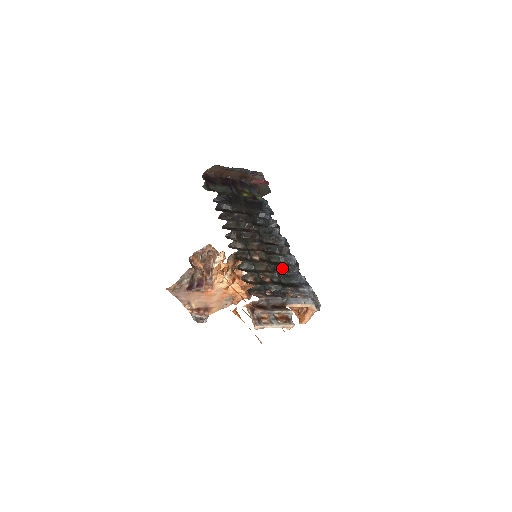
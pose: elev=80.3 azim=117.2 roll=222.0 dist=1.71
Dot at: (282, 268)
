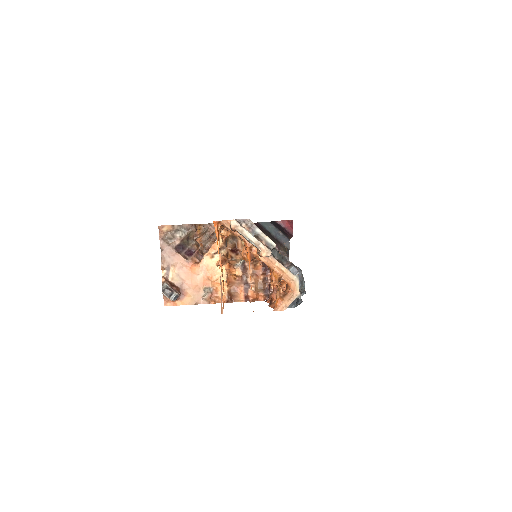
Dot at: occluded
